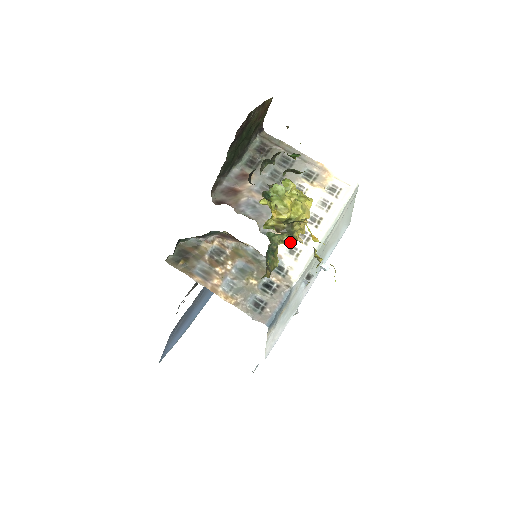
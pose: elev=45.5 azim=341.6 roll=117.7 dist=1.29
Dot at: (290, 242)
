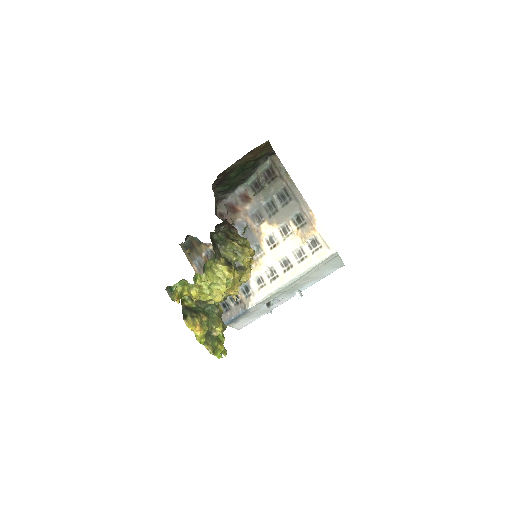
Dot at: (260, 274)
